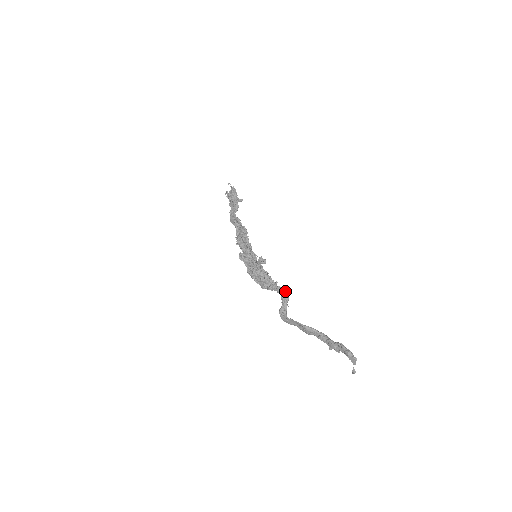
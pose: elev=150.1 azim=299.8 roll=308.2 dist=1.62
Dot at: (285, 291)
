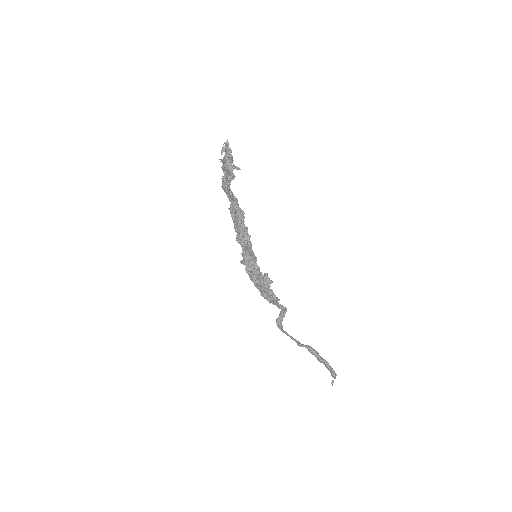
Dot at: (286, 309)
